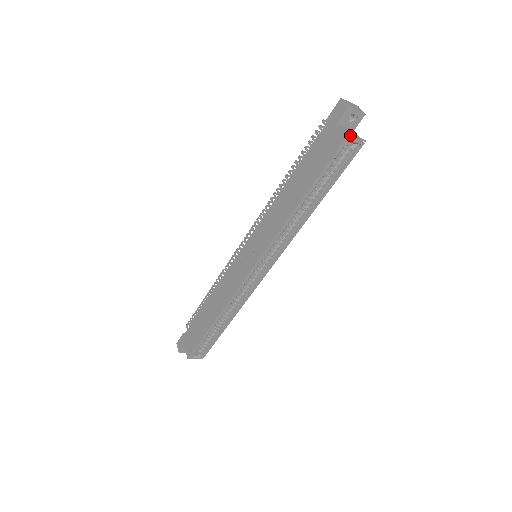
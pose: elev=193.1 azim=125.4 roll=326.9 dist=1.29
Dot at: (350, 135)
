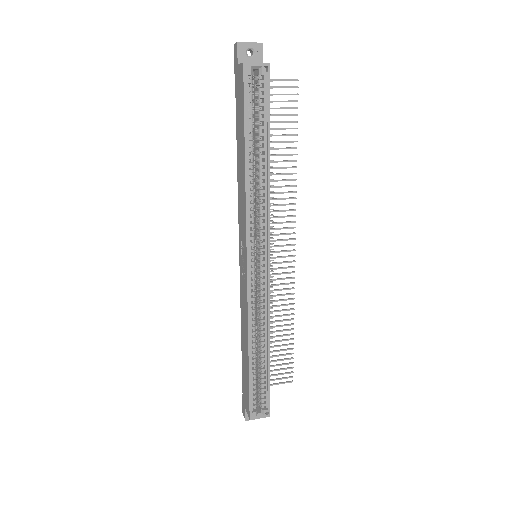
Dot at: (250, 63)
